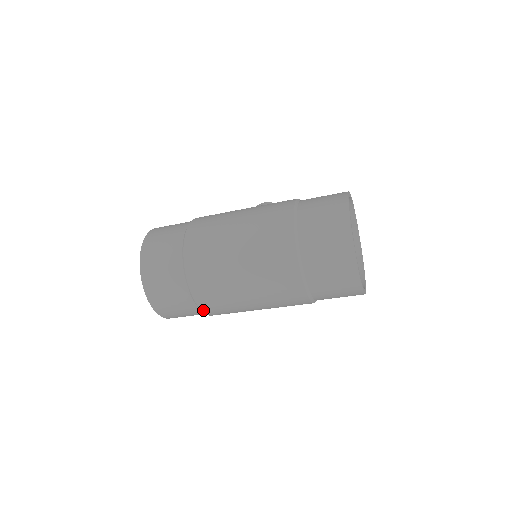
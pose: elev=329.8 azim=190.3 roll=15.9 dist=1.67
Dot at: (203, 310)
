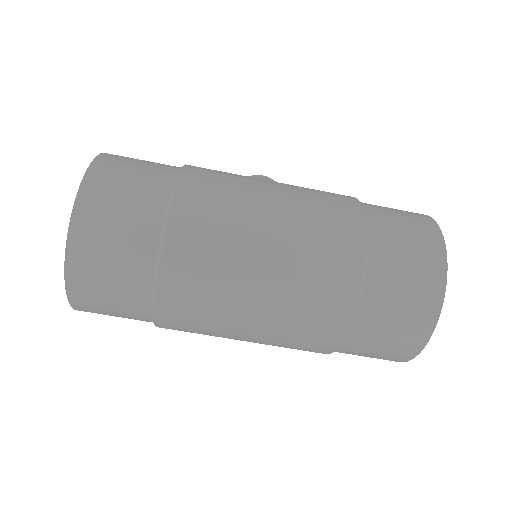
Dot at: (158, 320)
